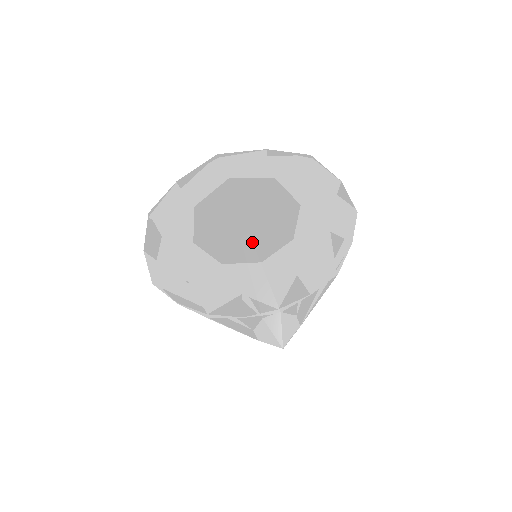
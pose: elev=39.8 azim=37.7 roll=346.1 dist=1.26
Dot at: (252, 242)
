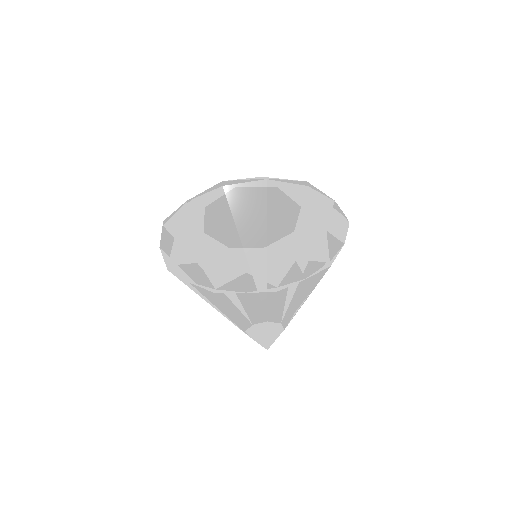
Dot at: (212, 280)
